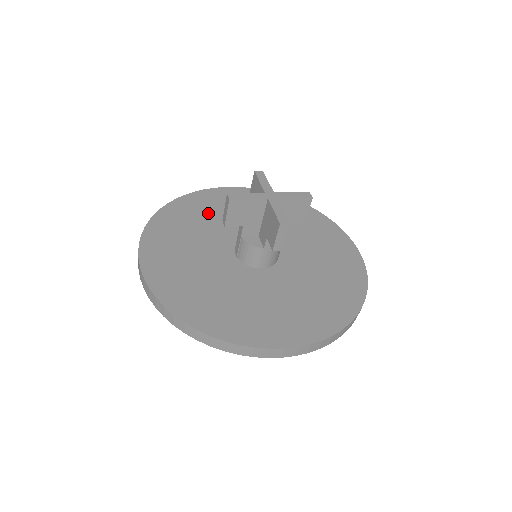
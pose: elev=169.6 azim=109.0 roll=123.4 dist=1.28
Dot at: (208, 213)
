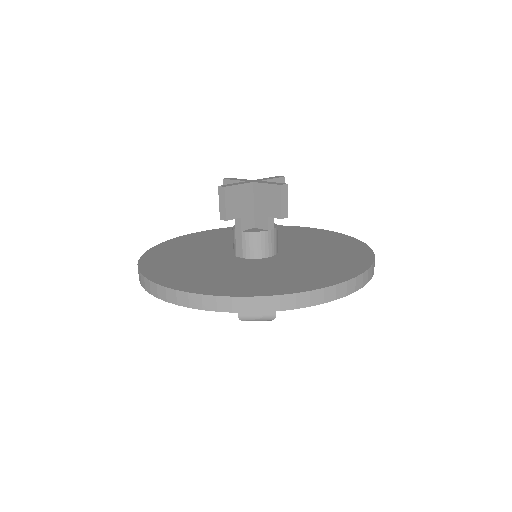
Dot at: (187, 248)
